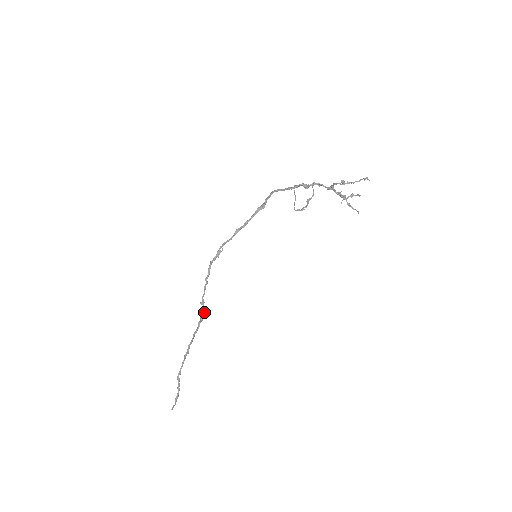
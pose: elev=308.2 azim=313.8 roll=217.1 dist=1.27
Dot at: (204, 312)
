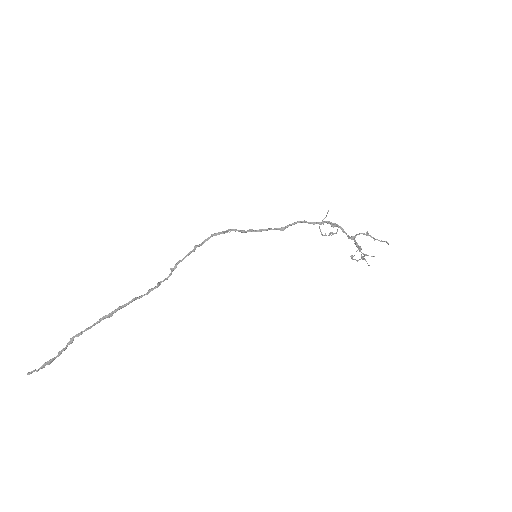
Dot at: (167, 279)
